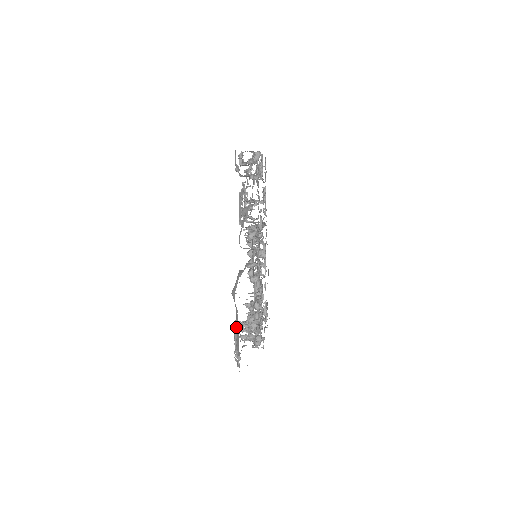
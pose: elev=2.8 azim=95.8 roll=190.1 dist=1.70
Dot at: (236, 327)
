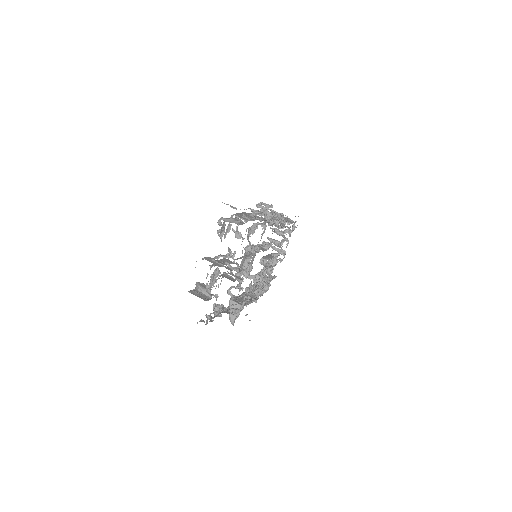
Dot at: occluded
